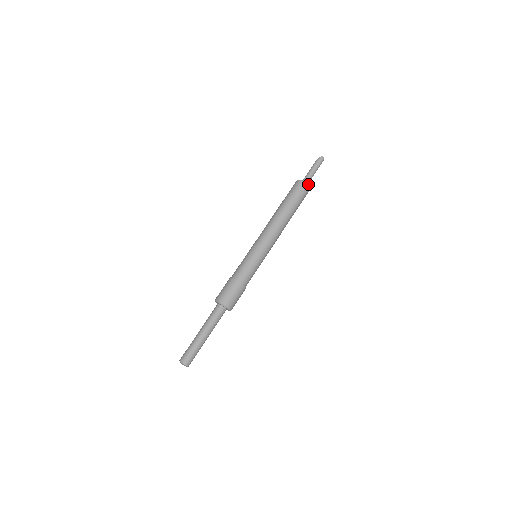
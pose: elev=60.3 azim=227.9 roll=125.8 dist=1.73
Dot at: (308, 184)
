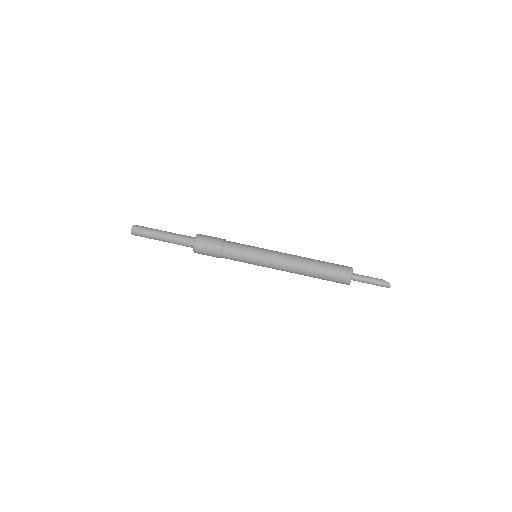
Dot at: occluded
